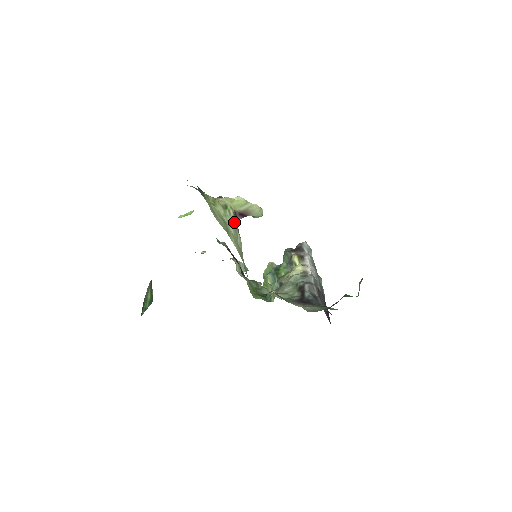
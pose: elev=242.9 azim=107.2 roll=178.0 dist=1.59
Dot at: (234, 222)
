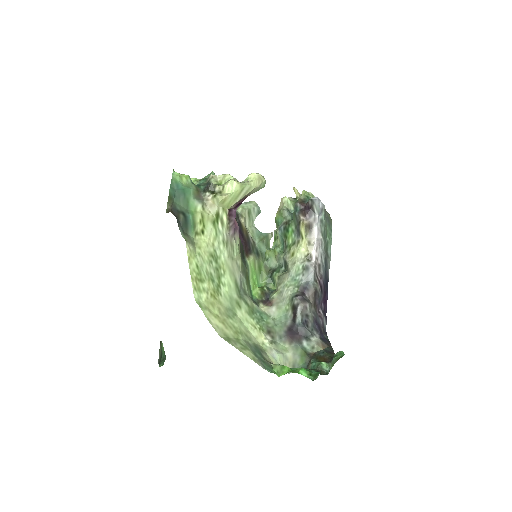
Dot at: (228, 233)
